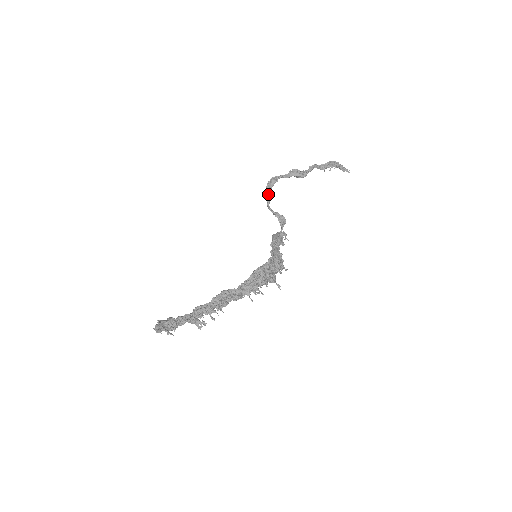
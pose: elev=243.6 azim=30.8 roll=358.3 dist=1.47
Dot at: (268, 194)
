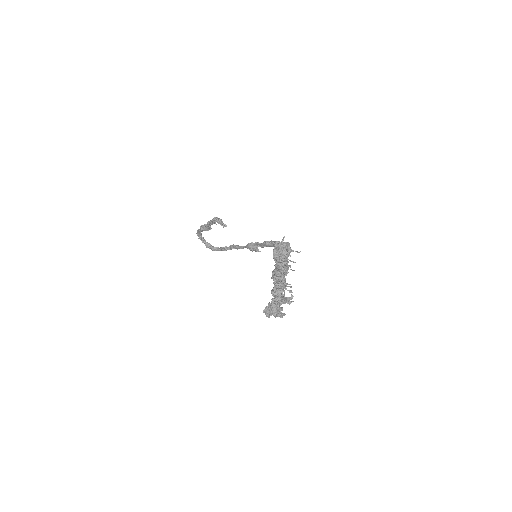
Dot at: (205, 242)
